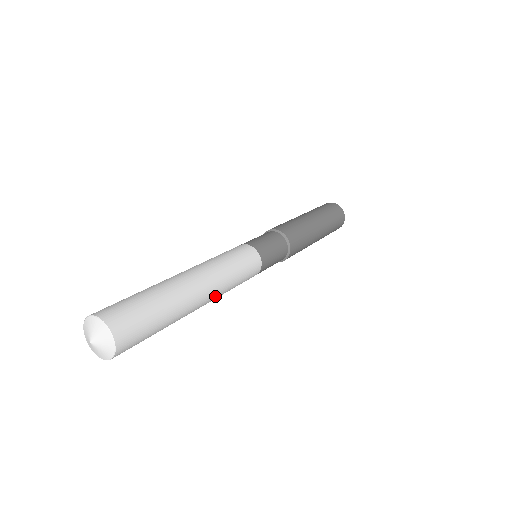
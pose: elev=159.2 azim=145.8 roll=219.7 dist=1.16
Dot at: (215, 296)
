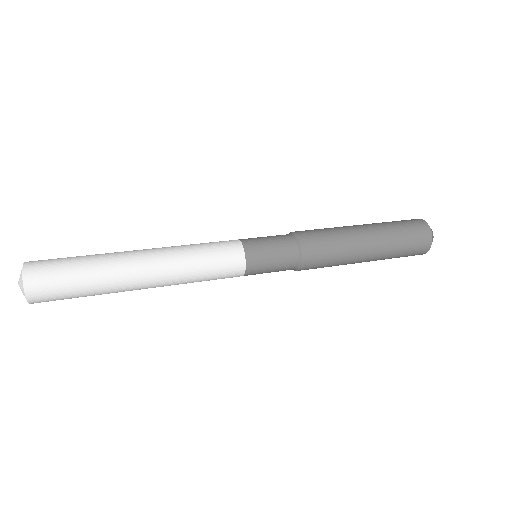
Dot at: (167, 283)
